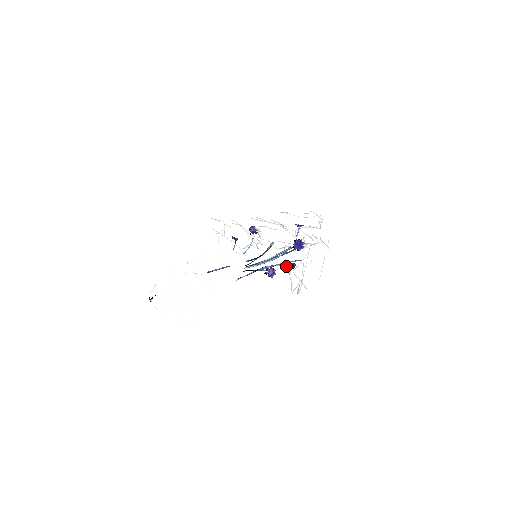
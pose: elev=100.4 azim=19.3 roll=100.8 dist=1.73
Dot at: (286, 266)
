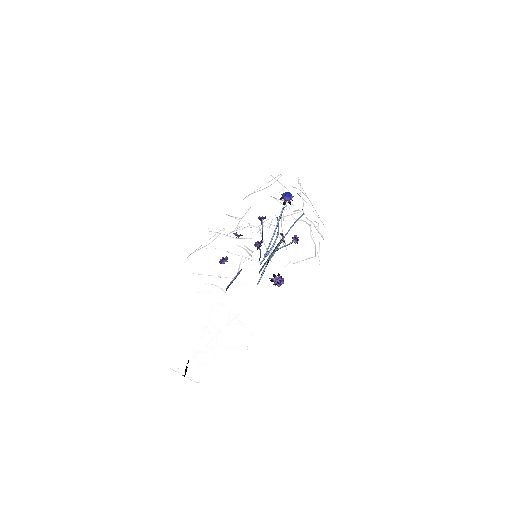
Dot at: (289, 244)
